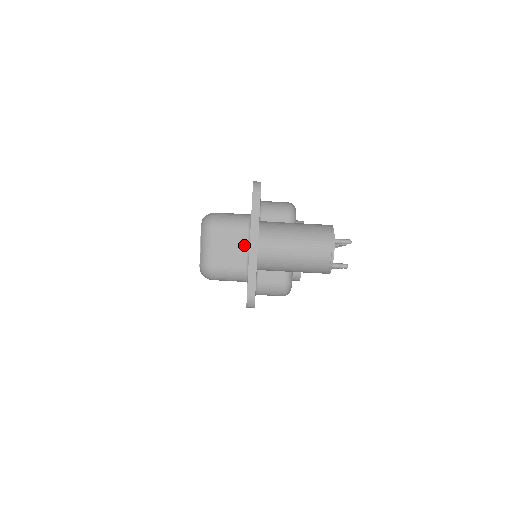
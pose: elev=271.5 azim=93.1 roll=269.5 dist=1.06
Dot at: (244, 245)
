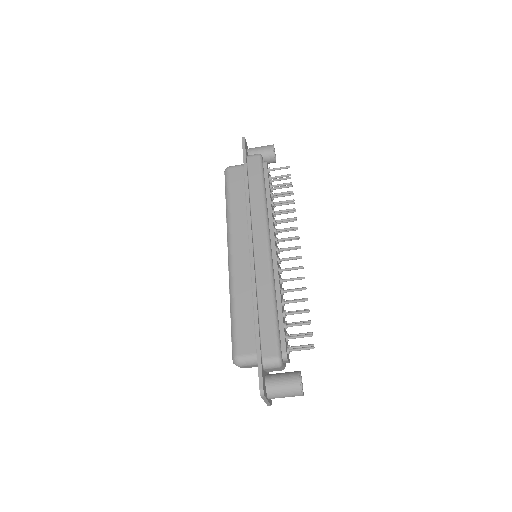
Dot at: occluded
